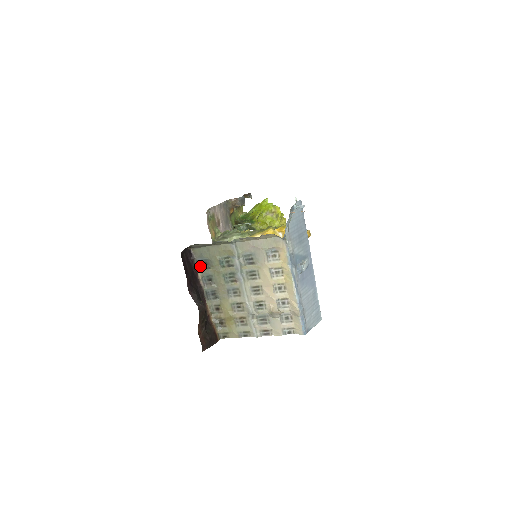
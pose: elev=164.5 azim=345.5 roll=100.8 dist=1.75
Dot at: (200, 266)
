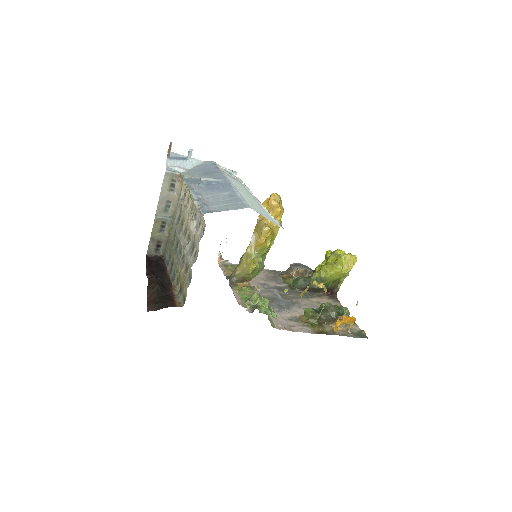
Dot at: occluded
